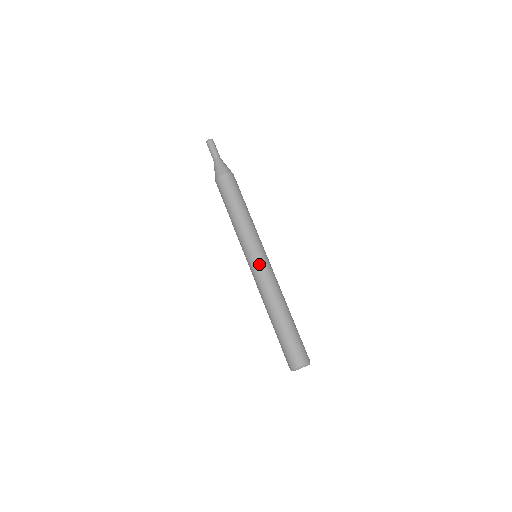
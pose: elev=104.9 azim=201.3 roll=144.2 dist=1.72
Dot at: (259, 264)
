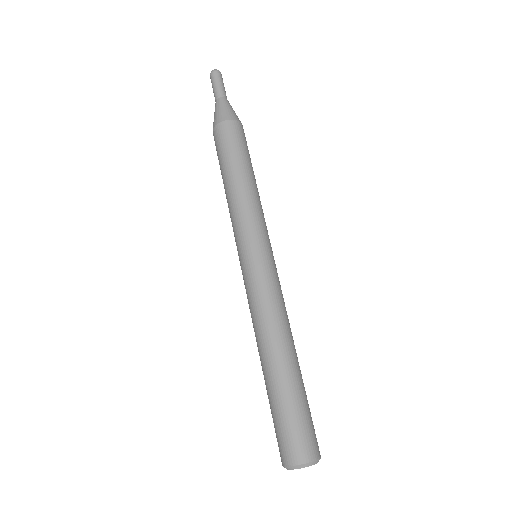
Dot at: (250, 271)
